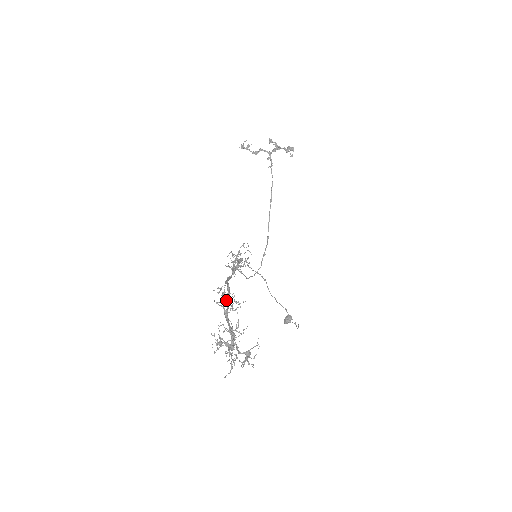
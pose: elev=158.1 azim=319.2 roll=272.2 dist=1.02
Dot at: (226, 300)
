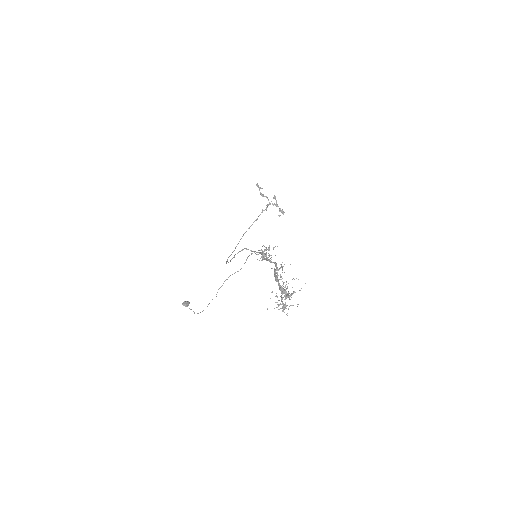
Dot at: occluded
